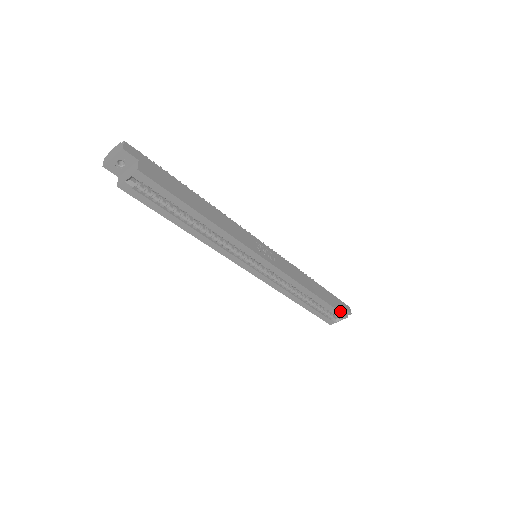
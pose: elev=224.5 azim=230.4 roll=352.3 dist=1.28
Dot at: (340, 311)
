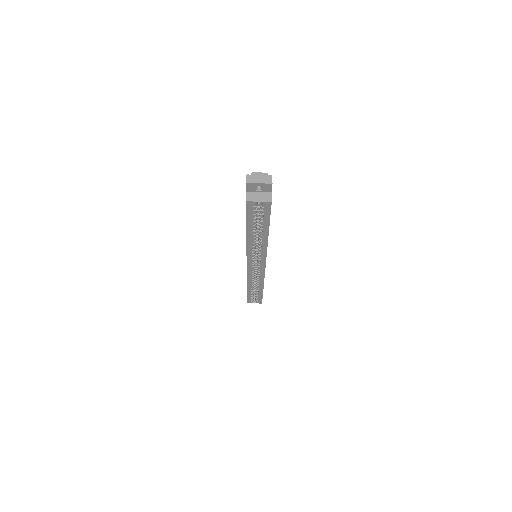
Dot at: occluded
